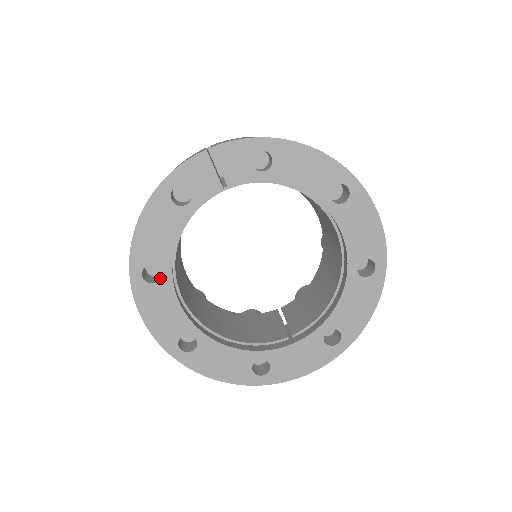
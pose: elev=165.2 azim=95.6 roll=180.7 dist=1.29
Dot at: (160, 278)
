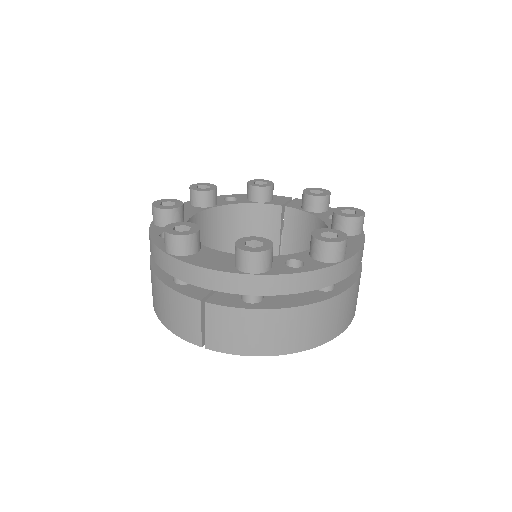
Dot at: occluded
